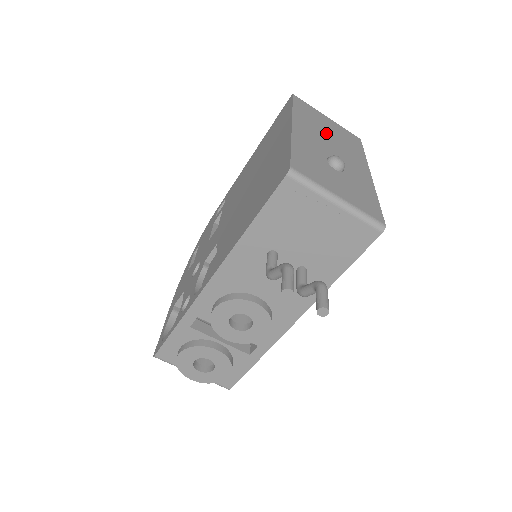
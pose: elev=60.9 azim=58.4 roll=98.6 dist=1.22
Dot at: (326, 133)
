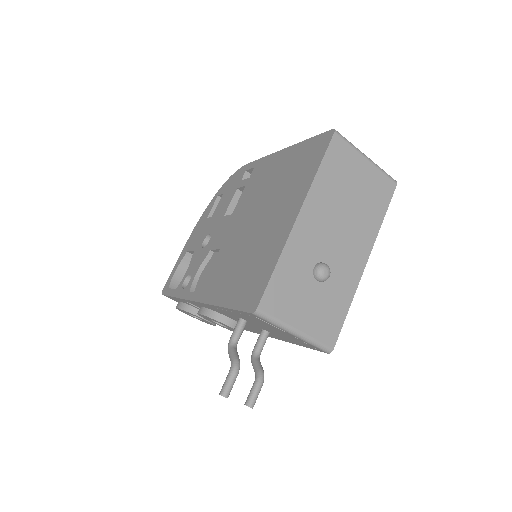
Dot at: (343, 205)
